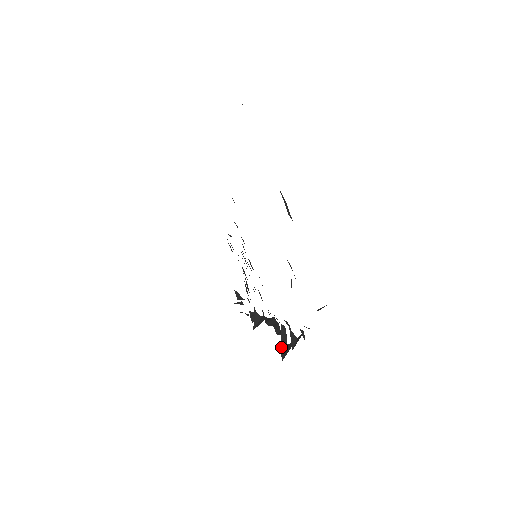
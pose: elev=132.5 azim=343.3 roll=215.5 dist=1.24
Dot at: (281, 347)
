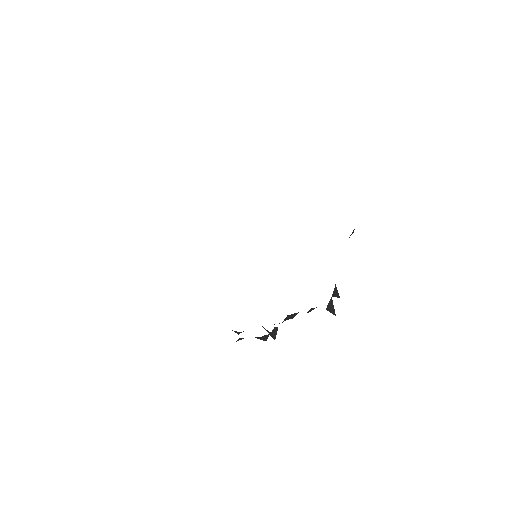
Dot at: occluded
